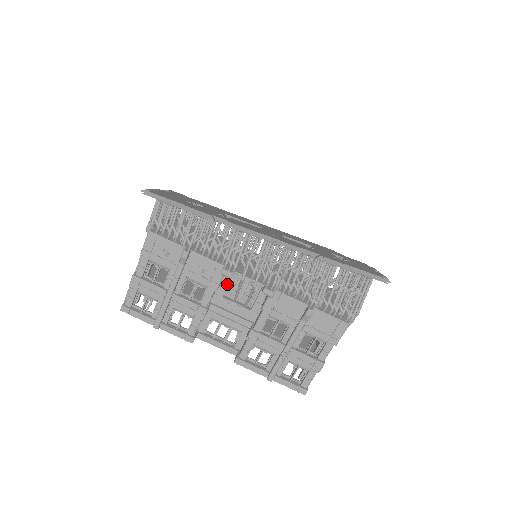
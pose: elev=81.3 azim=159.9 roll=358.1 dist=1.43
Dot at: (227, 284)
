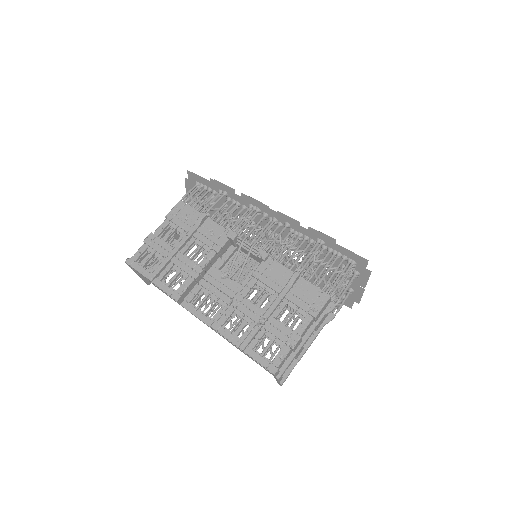
Dot at: (227, 258)
